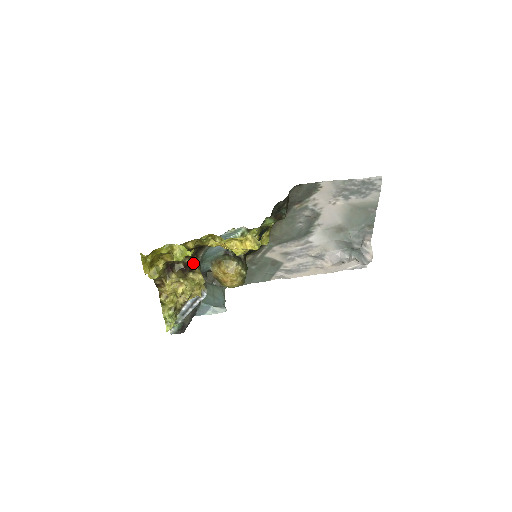
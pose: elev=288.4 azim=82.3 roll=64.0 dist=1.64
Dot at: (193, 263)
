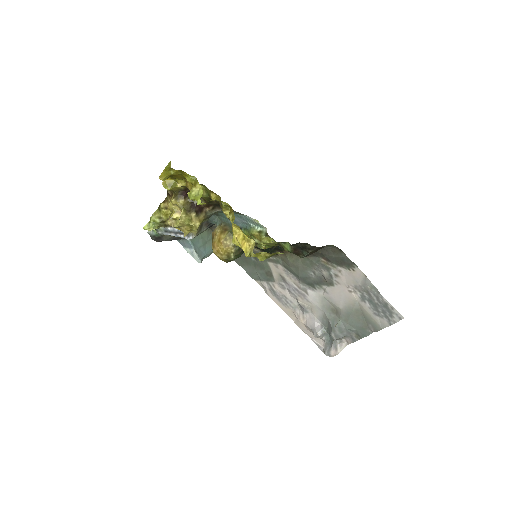
Dot at: (206, 209)
